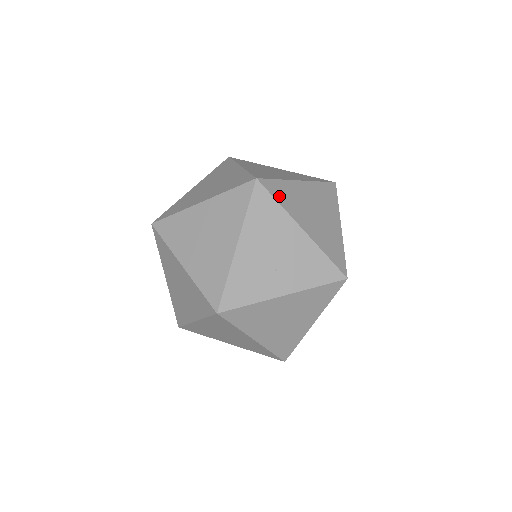
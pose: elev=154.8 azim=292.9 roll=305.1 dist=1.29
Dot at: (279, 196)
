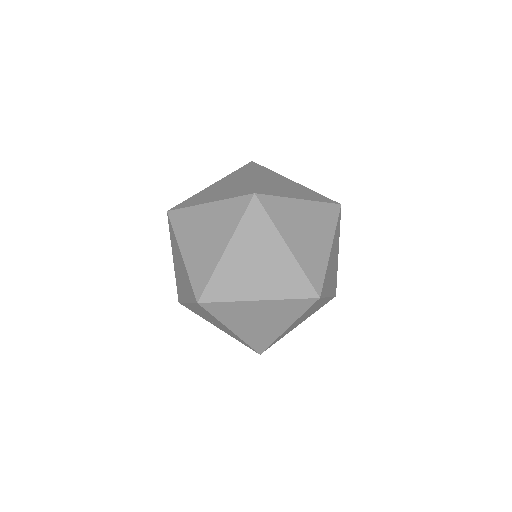
Dot at: (218, 313)
